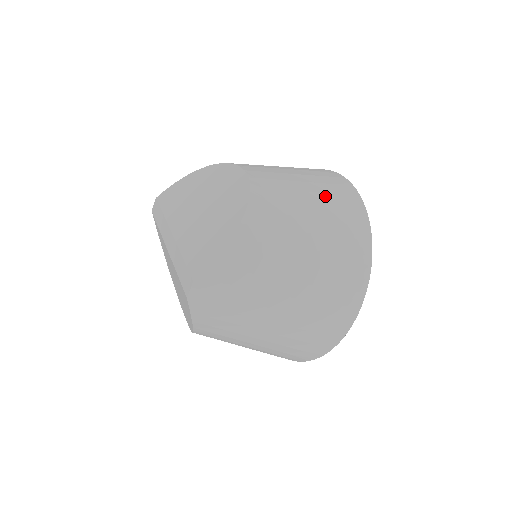
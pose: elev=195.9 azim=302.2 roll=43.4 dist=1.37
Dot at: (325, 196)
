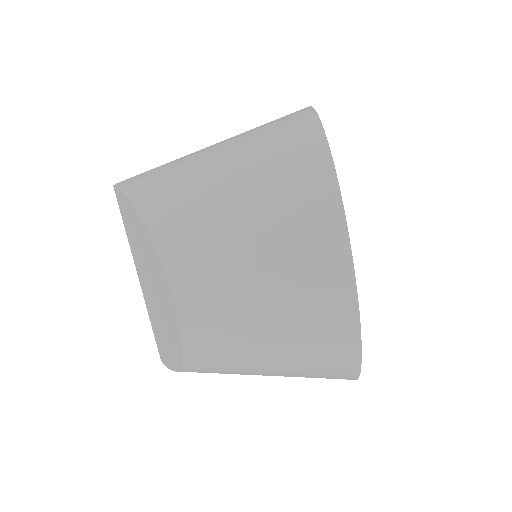
Dot at: occluded
